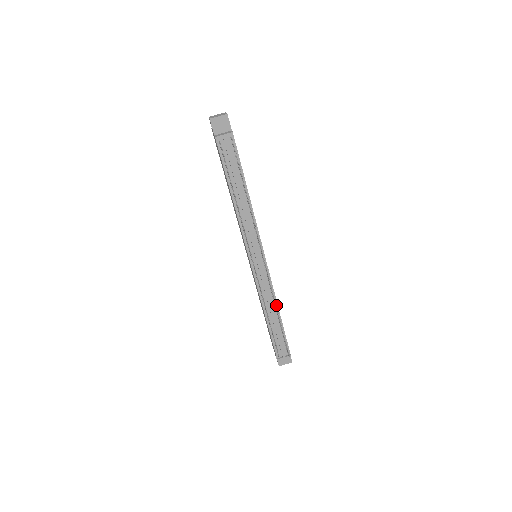
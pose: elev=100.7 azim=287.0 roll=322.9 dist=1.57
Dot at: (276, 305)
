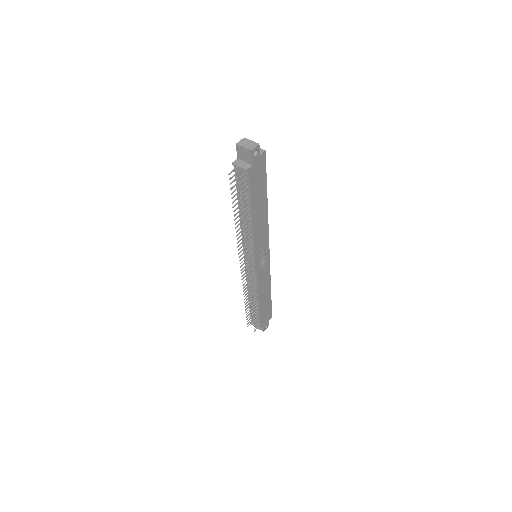
Dot at: (257, 296)
